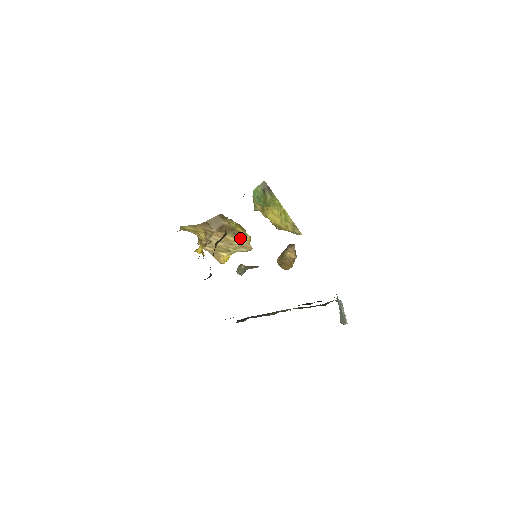
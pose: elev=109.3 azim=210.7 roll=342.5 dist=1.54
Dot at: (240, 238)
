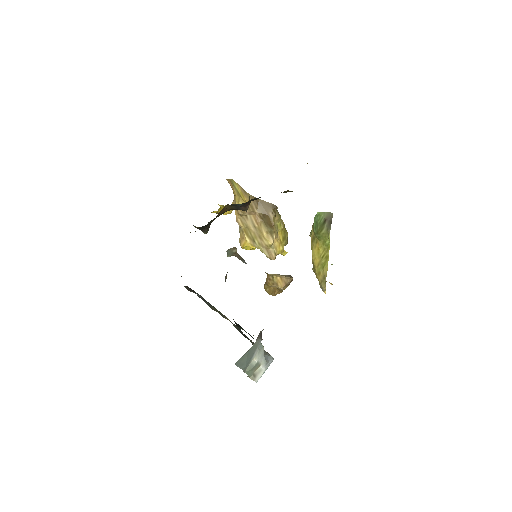
Dot at: (272, 240)
